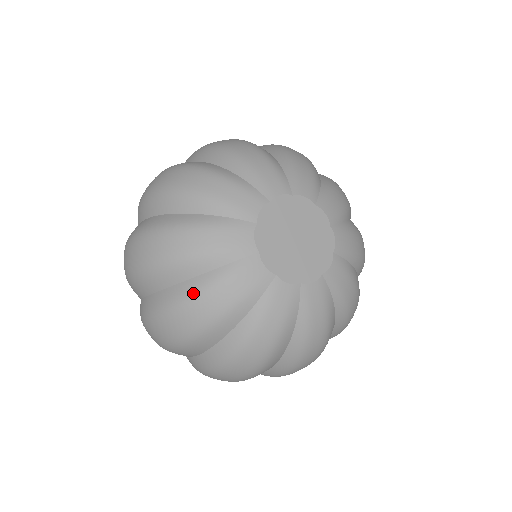
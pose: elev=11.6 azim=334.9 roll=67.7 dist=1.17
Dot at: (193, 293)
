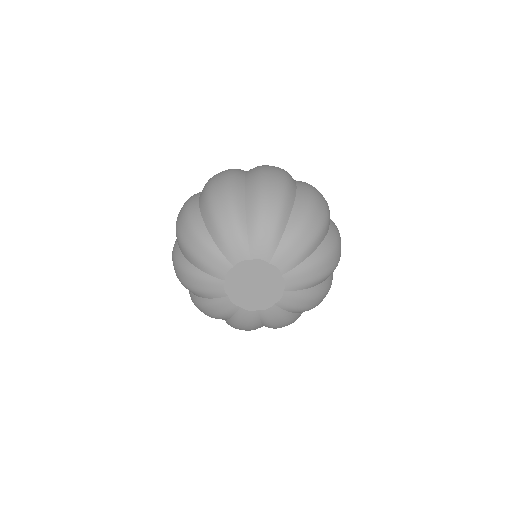
Dot at: (199, 304)
